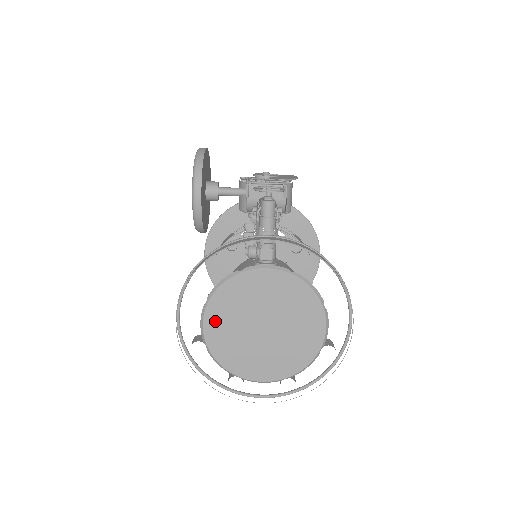
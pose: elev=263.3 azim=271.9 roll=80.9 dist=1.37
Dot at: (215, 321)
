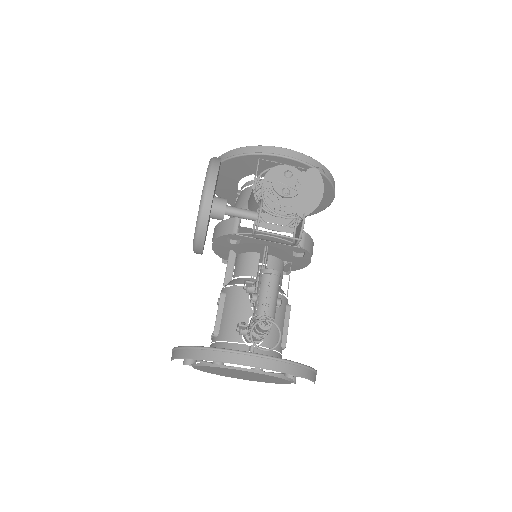
Dot at: (203, 368)
